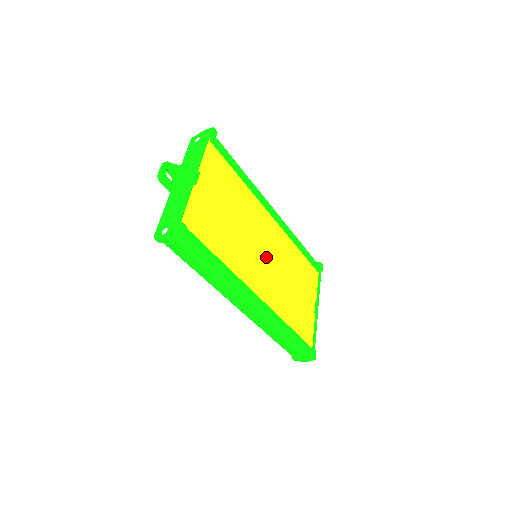
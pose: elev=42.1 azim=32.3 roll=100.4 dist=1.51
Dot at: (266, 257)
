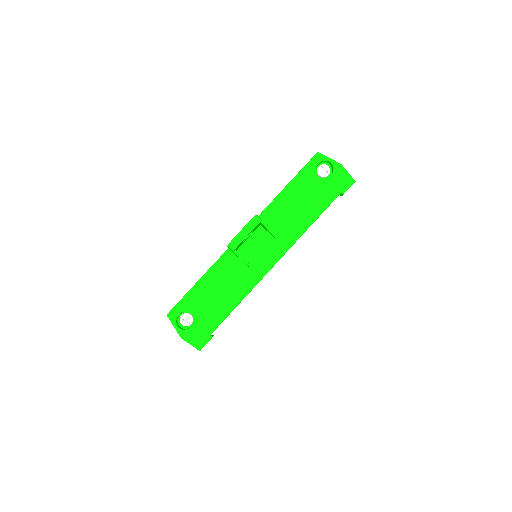
Dot at: occluded
